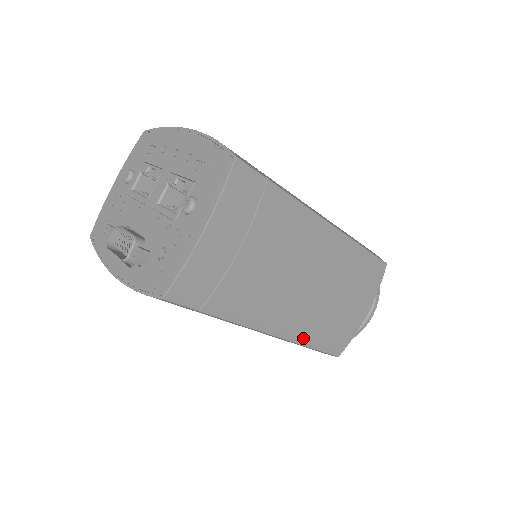
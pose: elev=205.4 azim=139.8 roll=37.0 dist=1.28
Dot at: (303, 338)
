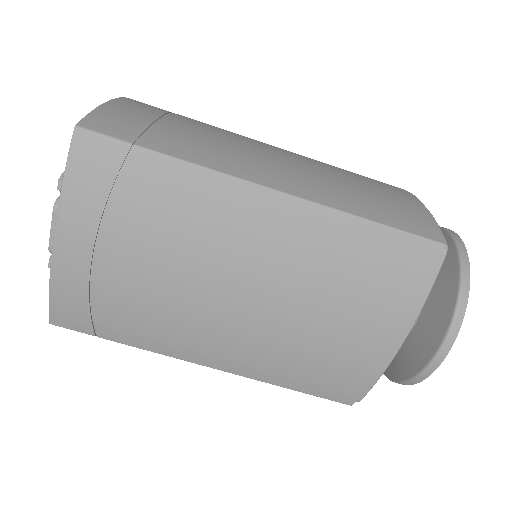
Dot at: (338, 204)
